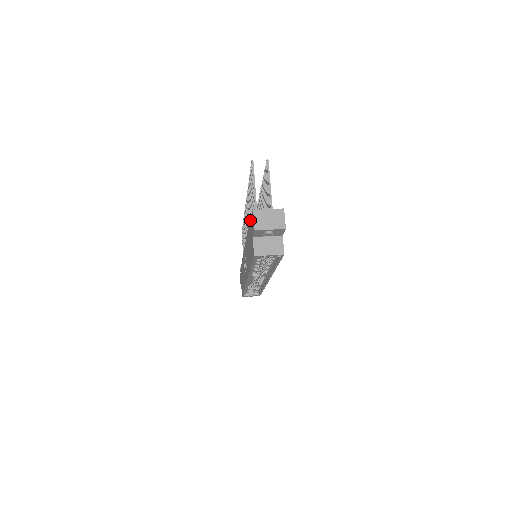
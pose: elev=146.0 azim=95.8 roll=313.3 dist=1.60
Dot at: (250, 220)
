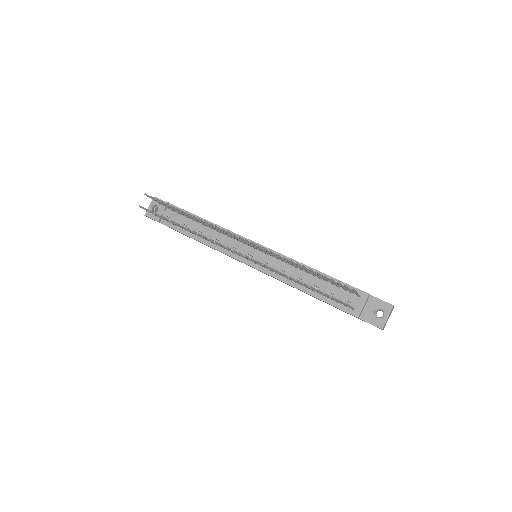
Dot at: occluded
